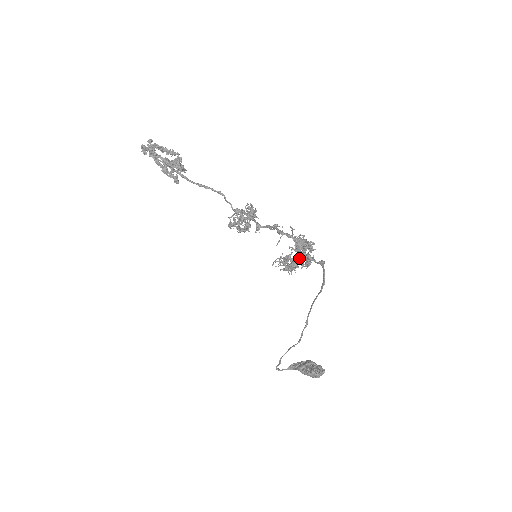
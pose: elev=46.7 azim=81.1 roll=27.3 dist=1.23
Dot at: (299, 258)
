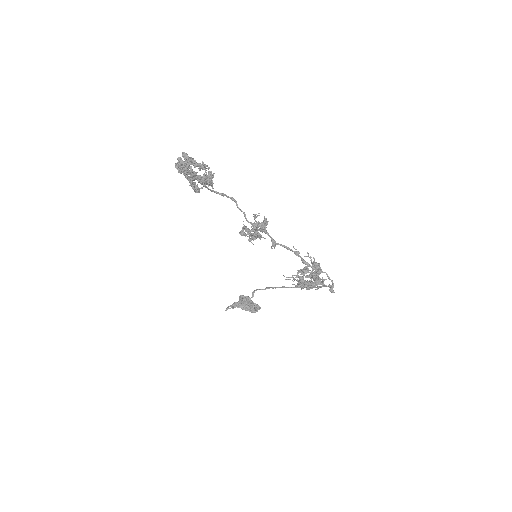
Dot at: occluded
